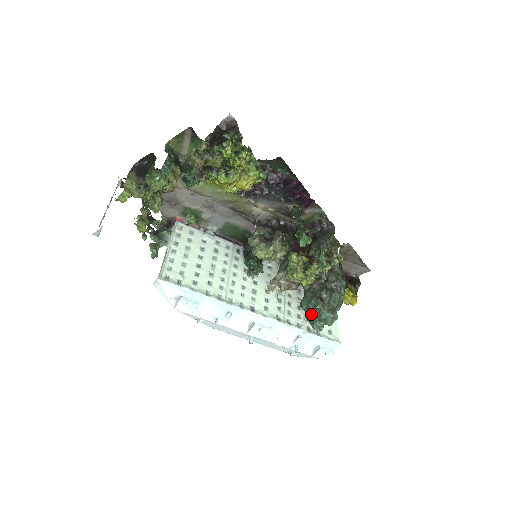
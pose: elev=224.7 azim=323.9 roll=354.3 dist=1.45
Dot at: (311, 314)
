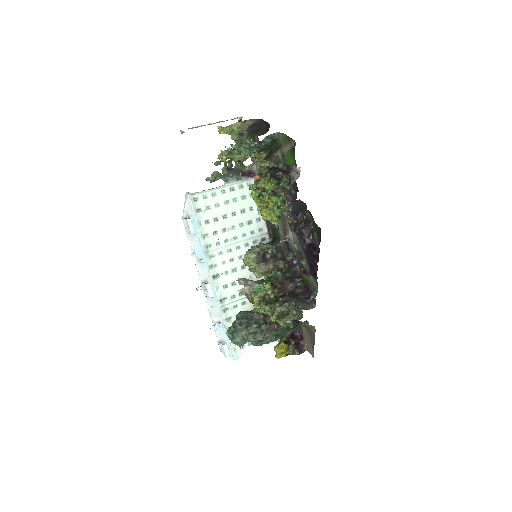
Dot at: (235, 324)
